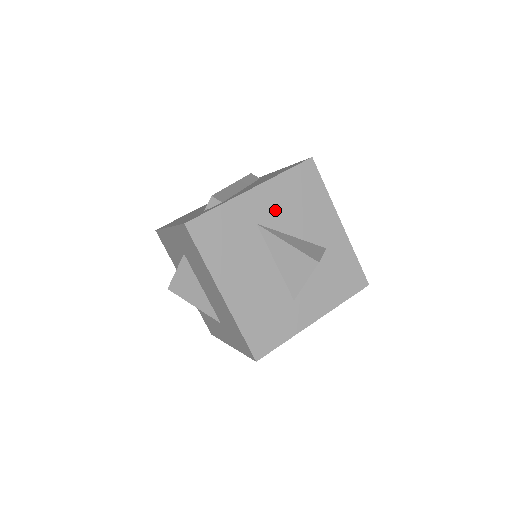
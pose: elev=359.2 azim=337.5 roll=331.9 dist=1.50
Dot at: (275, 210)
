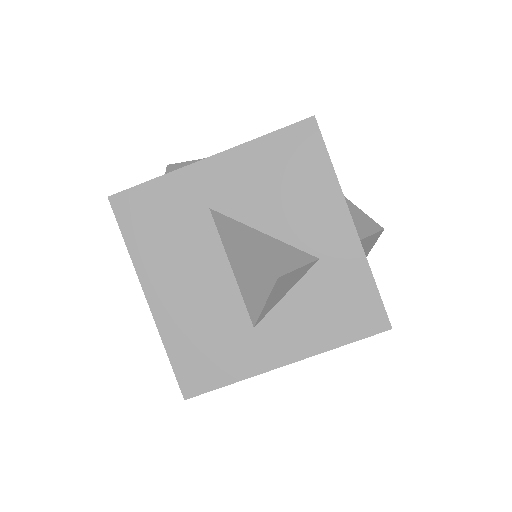
Dot at: (241, 191)
